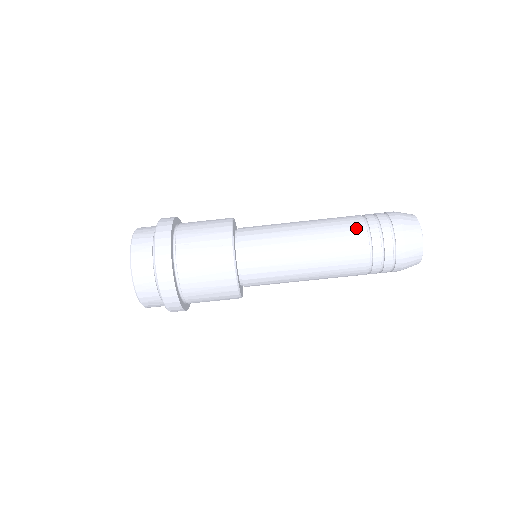
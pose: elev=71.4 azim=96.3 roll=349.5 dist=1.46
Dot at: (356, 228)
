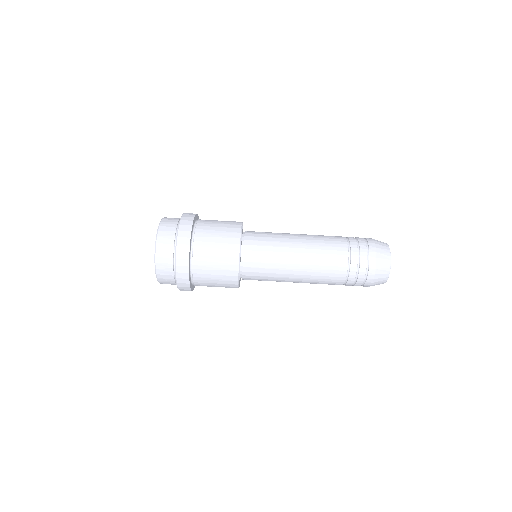
Dot at: (340, 260)
